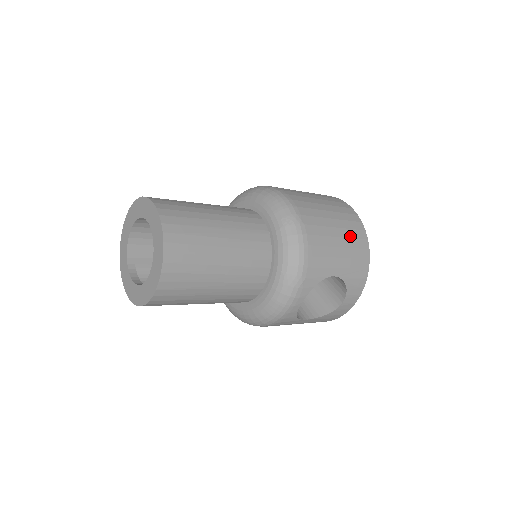
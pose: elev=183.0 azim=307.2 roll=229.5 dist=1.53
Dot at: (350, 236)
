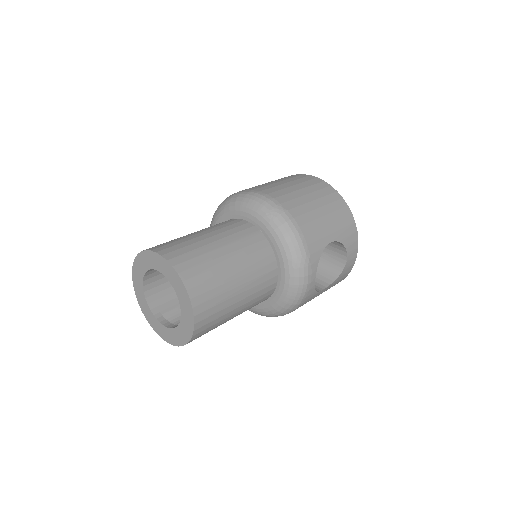
Dot at: (328, 202)
